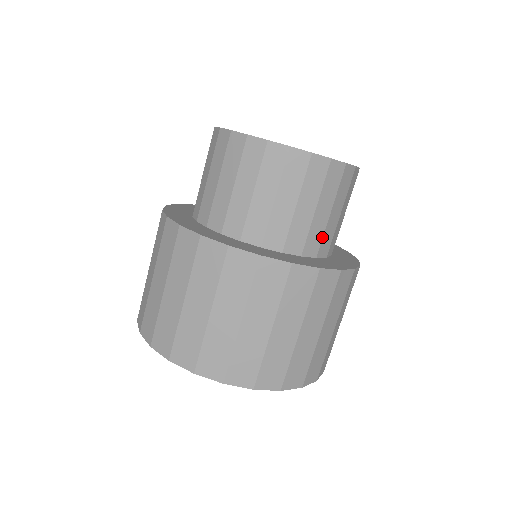
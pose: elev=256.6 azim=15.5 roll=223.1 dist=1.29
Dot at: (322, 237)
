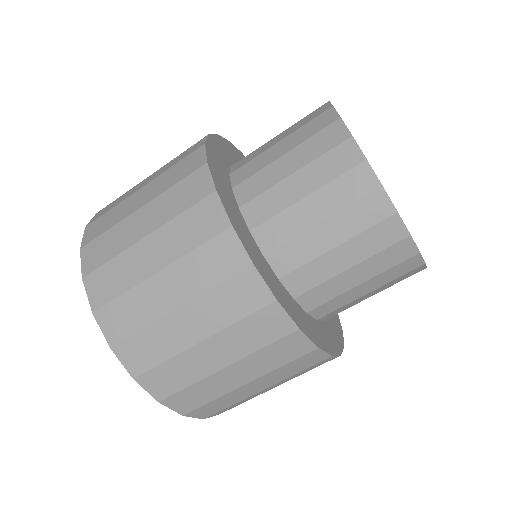
Dot at: (318, 284)
